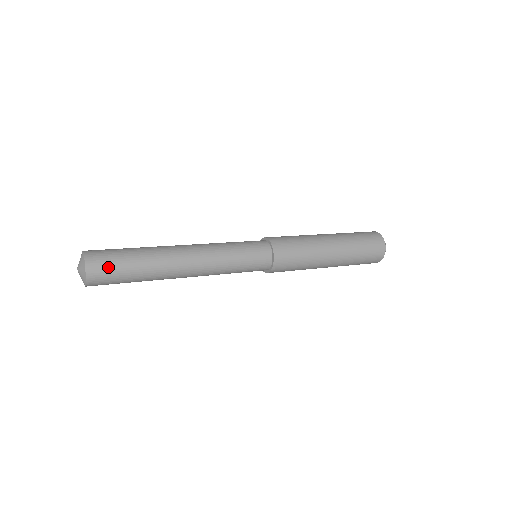
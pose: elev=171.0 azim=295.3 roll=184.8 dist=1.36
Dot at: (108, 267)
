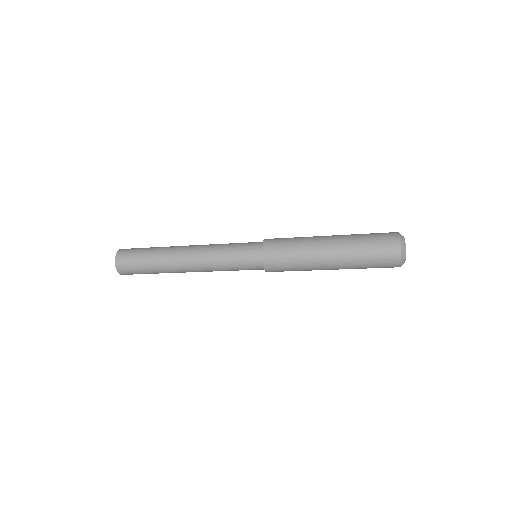
Dot at: (132, 251)
